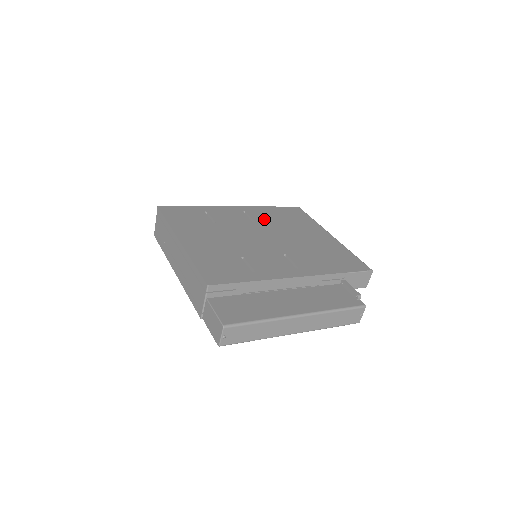
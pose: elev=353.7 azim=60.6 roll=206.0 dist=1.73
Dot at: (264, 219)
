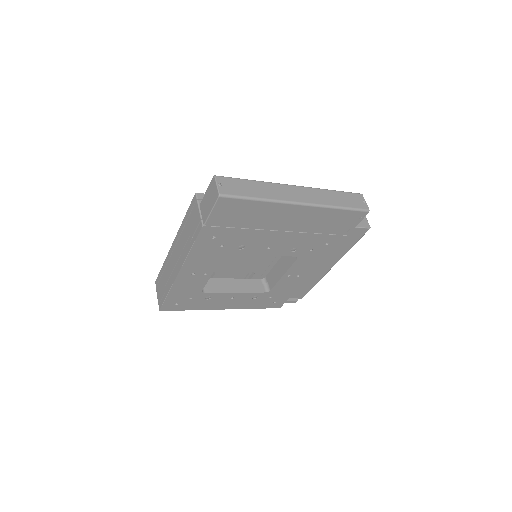
Dot at: occluded
